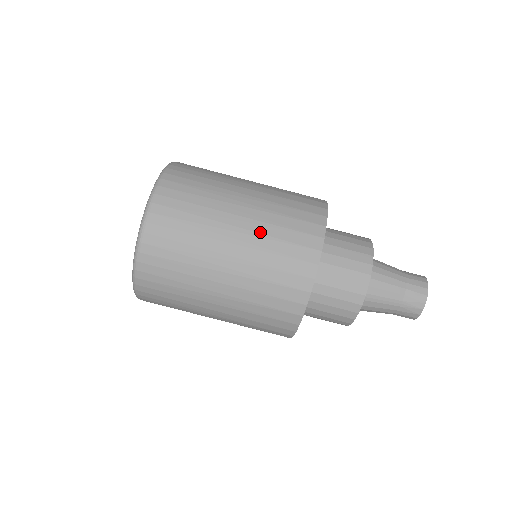
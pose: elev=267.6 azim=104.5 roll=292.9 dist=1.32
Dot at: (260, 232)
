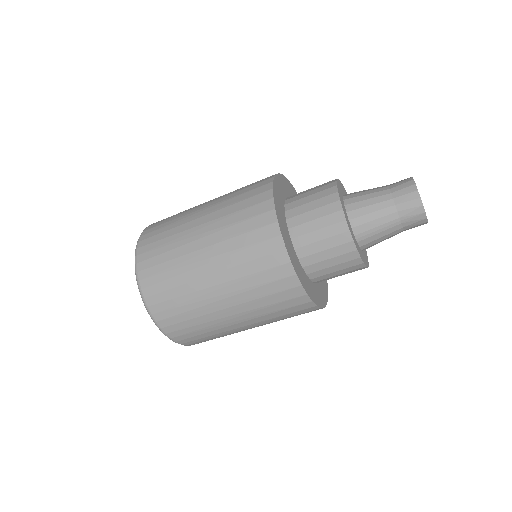
Dot at: (225, 252)
